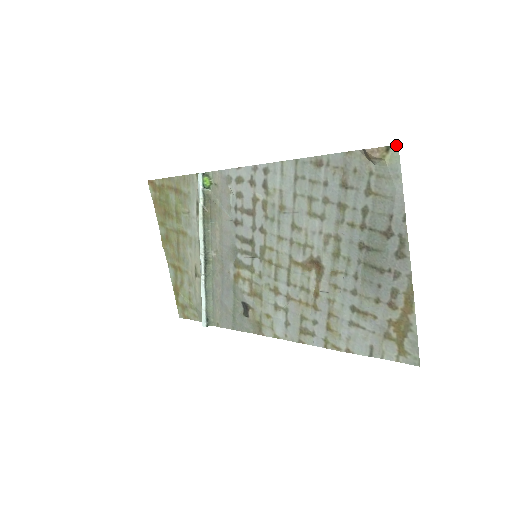
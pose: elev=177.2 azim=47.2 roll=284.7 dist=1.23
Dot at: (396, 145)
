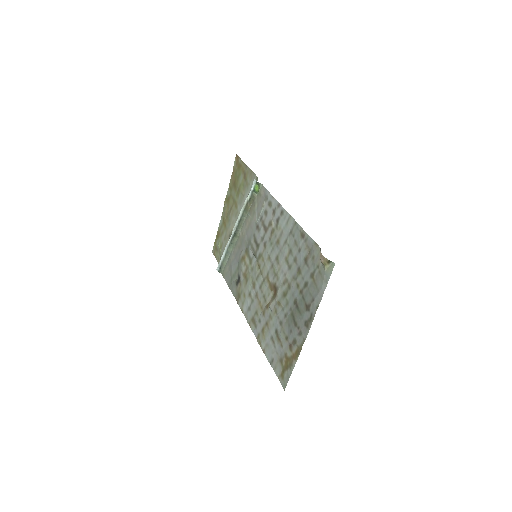
Dot at: (334, 263)
